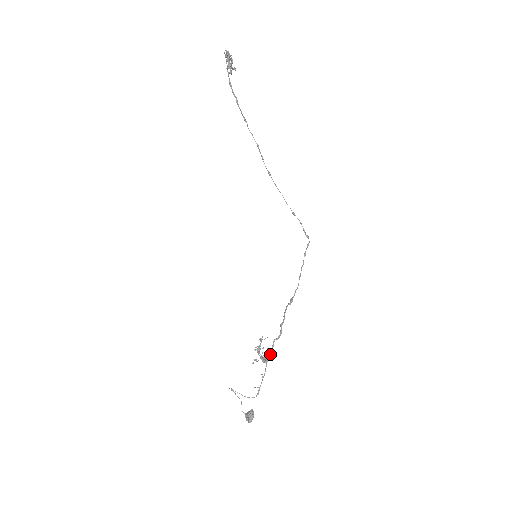
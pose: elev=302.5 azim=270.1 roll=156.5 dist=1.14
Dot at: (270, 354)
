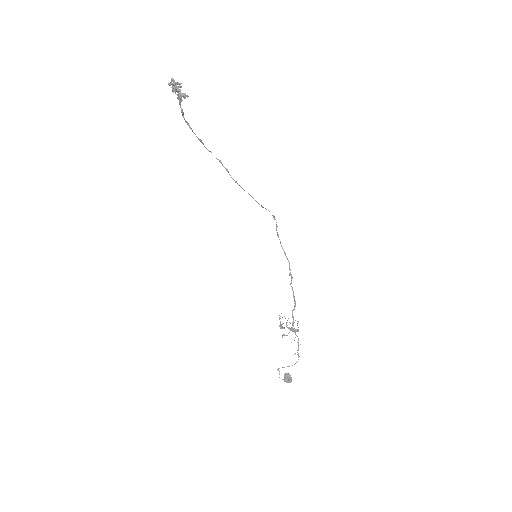
Dot at: occluded
